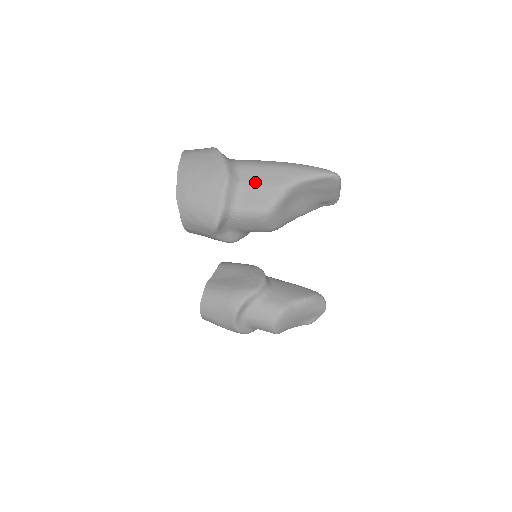
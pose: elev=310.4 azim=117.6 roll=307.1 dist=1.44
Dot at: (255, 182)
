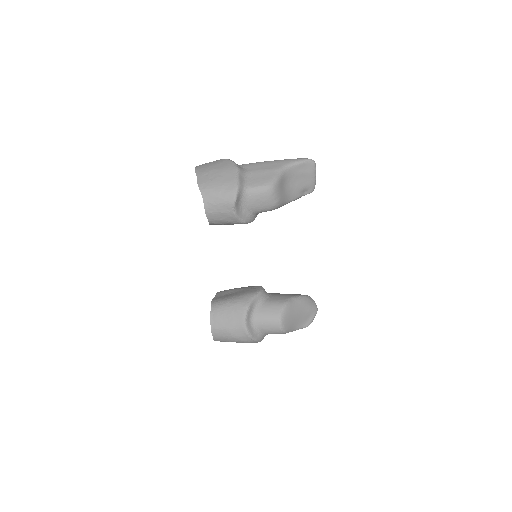
Dot at: (257, 170)
